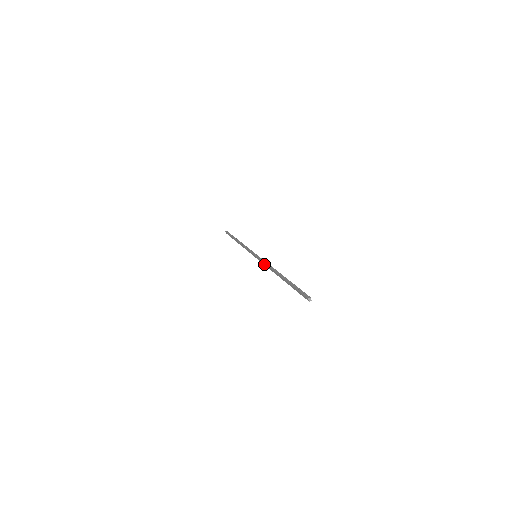
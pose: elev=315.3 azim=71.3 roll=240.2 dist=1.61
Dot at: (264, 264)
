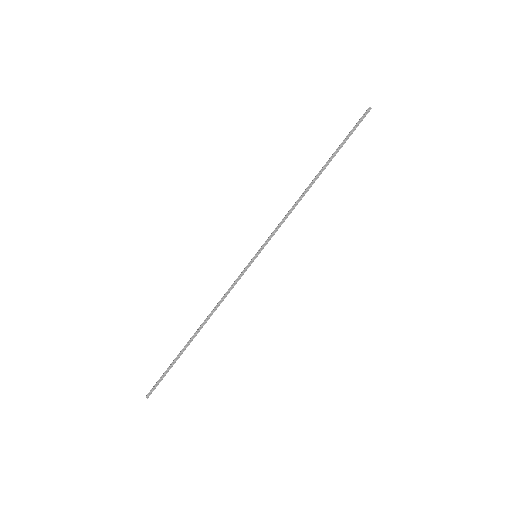
Dot at: (229, 288)
